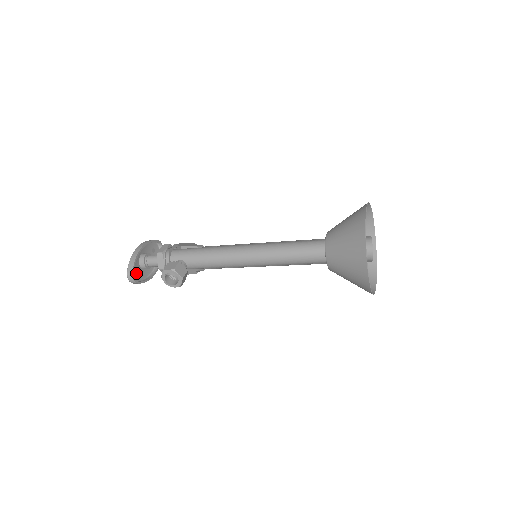
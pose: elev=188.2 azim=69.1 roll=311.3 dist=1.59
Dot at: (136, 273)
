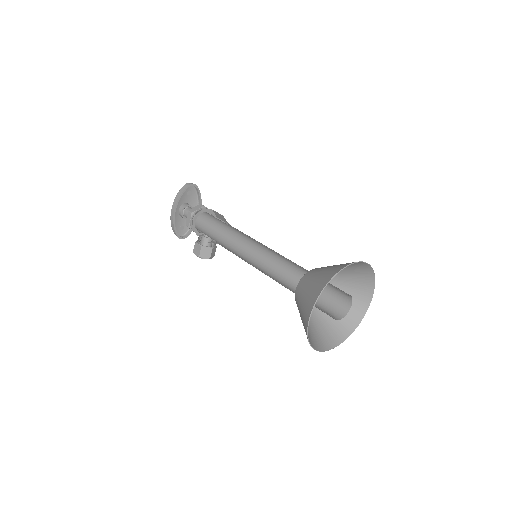
Dot at: (183, 226)
